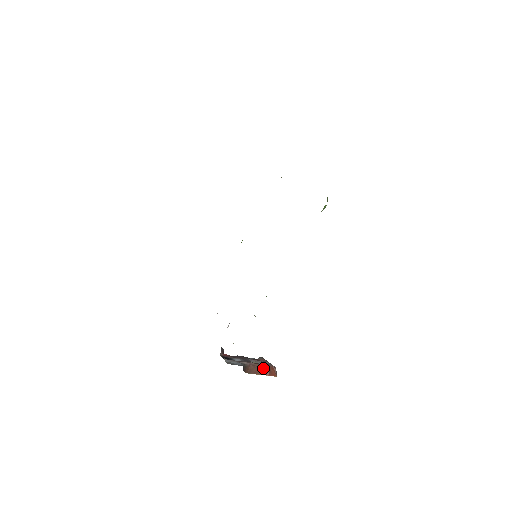
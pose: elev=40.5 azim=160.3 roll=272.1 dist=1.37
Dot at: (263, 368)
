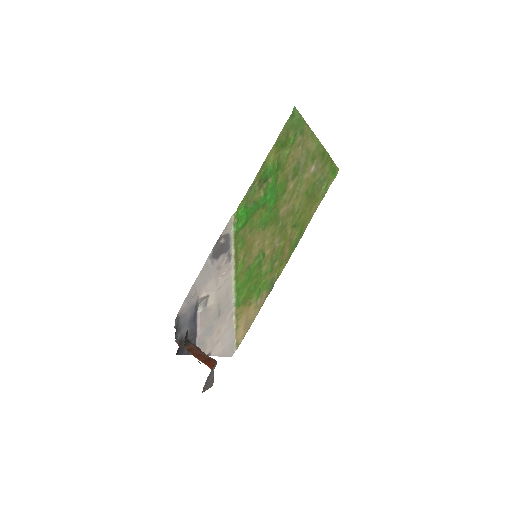
Dot at: (204, 355)
